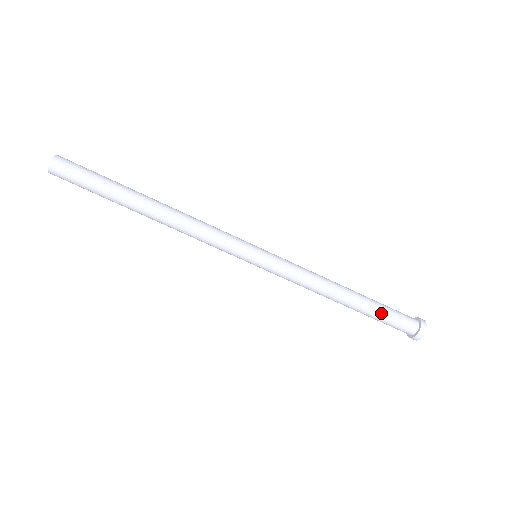
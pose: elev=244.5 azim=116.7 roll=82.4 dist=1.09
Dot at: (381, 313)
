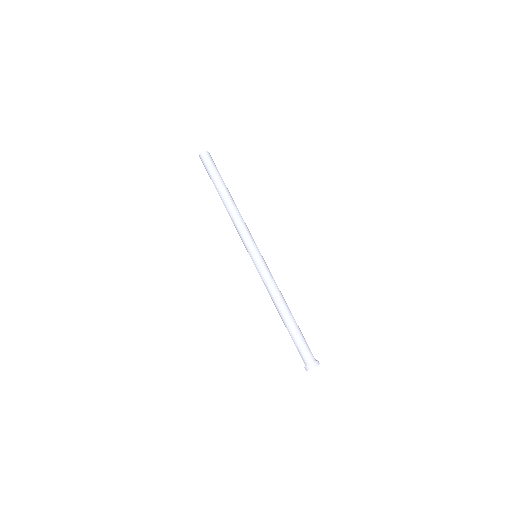
Dot at: (294, 337)
